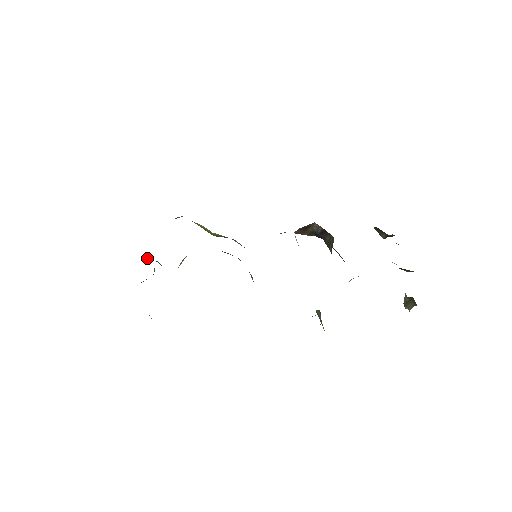
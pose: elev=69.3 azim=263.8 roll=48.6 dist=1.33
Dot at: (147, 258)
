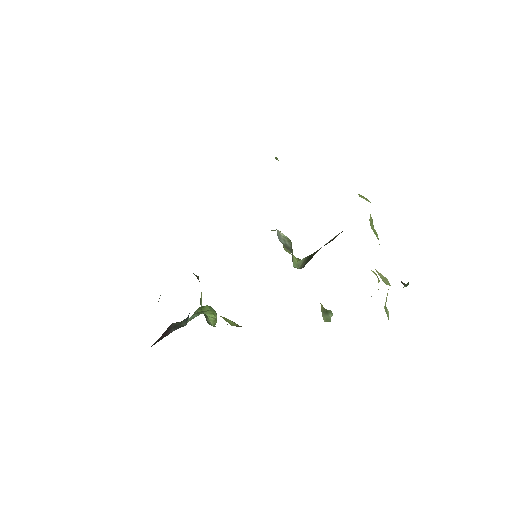
Dot at: occluded
